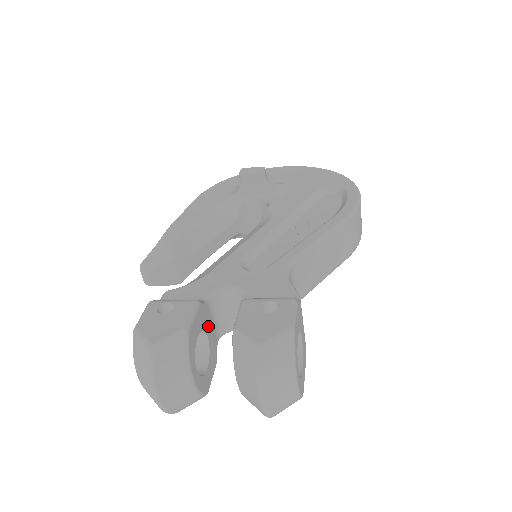
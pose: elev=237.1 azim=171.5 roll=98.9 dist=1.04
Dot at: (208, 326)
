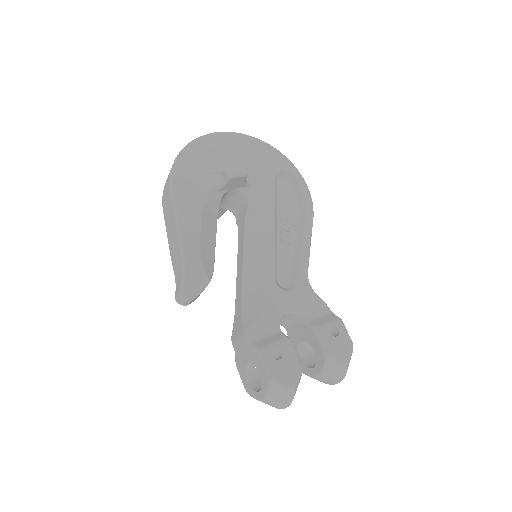
Dot at: occluded
